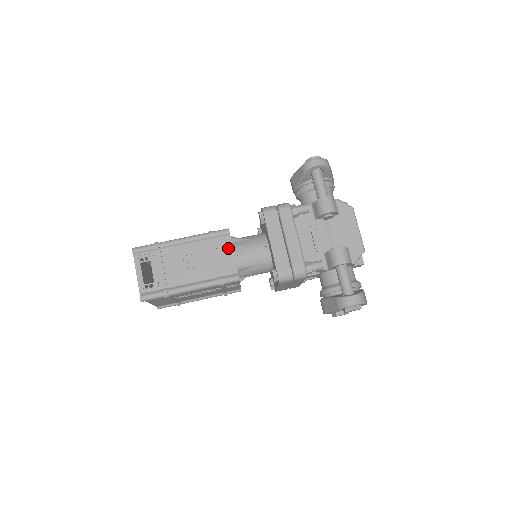
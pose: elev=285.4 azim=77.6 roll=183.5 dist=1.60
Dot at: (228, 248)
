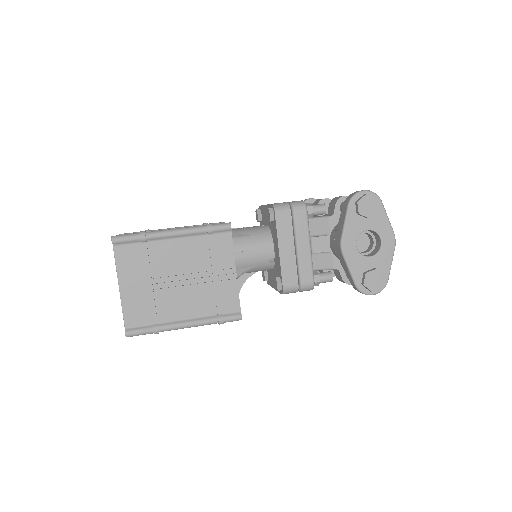
Dot at: occluded
